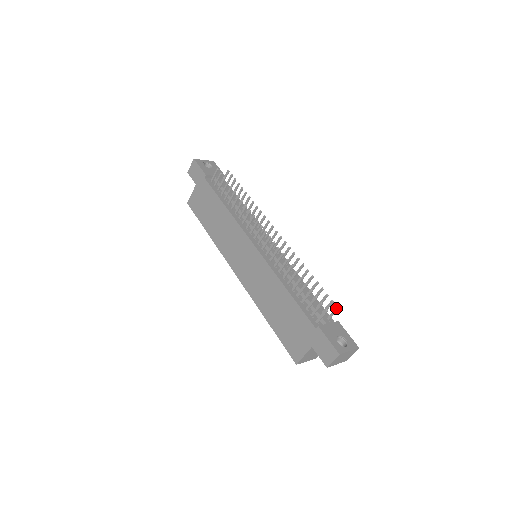
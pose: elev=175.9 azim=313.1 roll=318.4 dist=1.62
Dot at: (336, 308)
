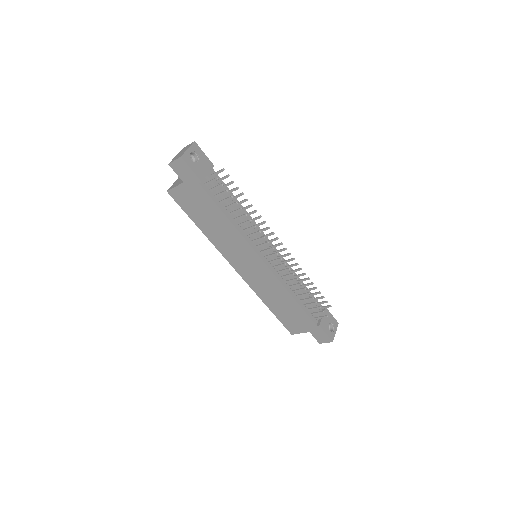
Dot at: (330, 306)
